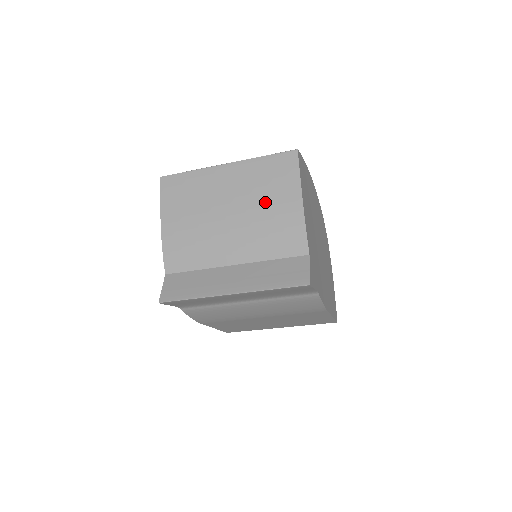
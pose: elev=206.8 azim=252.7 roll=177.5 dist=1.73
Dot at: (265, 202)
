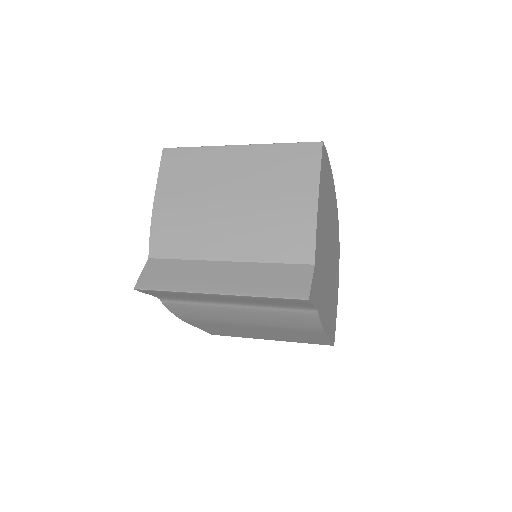
Dot at: (275, 195)
